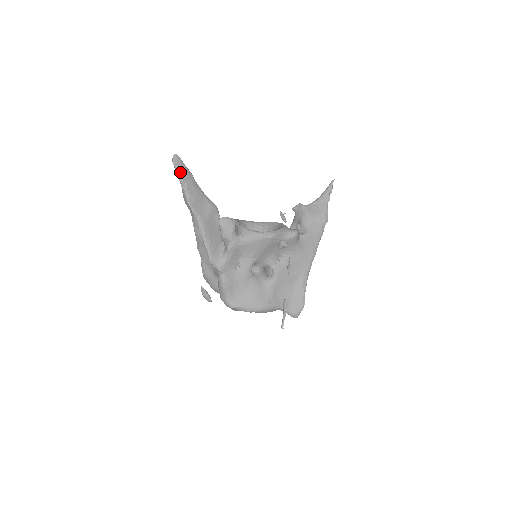
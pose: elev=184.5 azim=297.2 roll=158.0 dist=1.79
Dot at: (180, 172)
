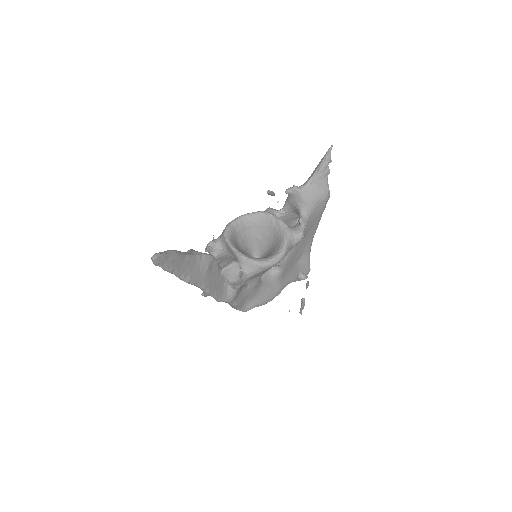
Dot at: (166, 266)
